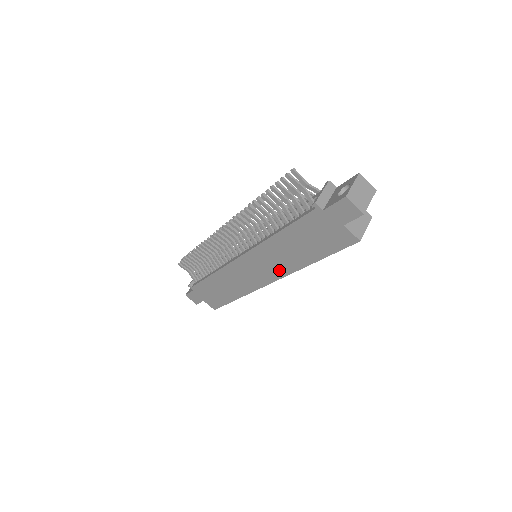
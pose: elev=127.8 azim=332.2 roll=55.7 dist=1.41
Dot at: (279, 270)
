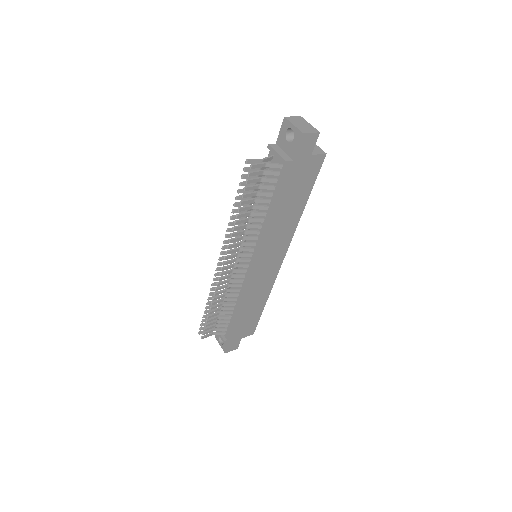
Dot at: (285, 241)
